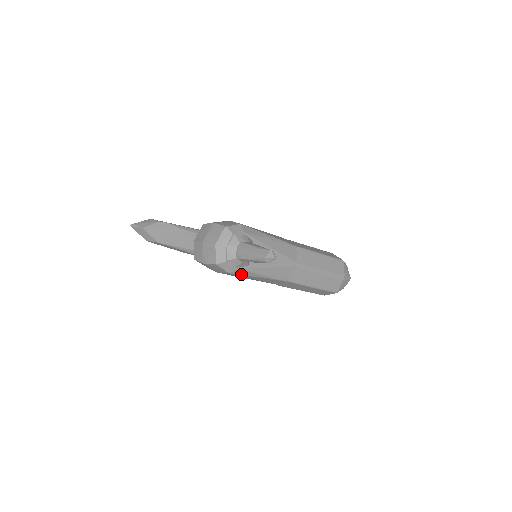
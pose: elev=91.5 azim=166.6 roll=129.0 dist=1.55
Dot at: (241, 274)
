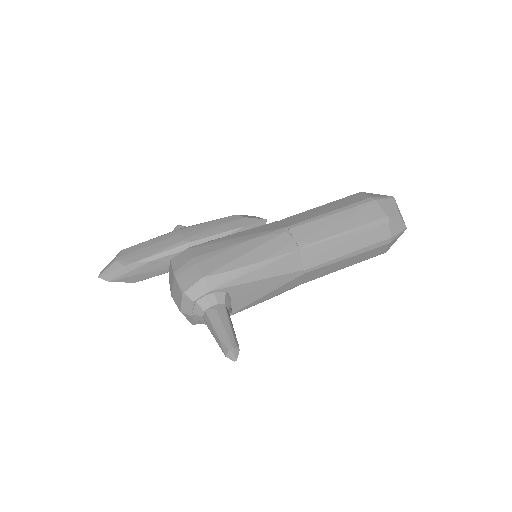
Dot at: occluded
